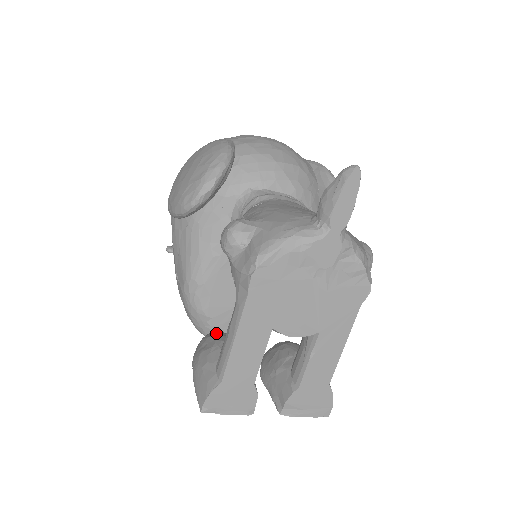
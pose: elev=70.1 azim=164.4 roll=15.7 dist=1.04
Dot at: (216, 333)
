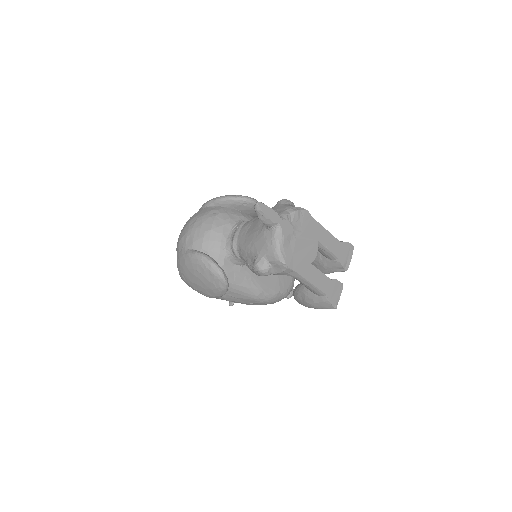
Dot at: (296, 291)
